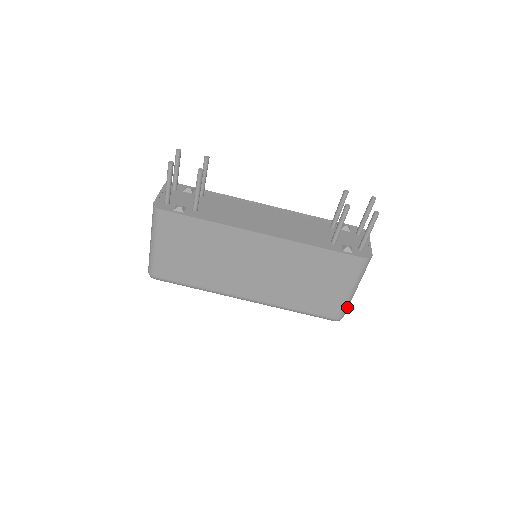
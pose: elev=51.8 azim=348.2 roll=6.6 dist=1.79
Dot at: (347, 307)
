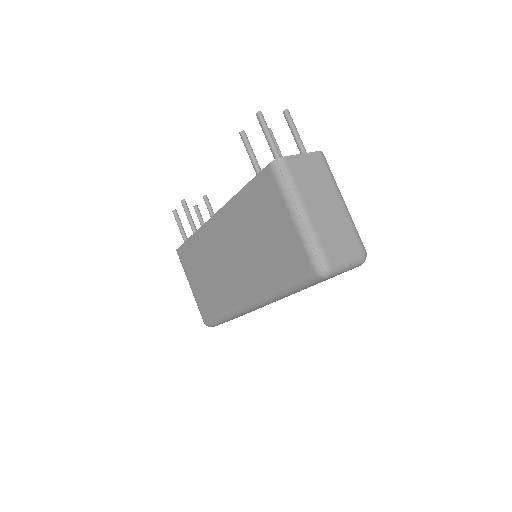
Dot at: (314, 245)
